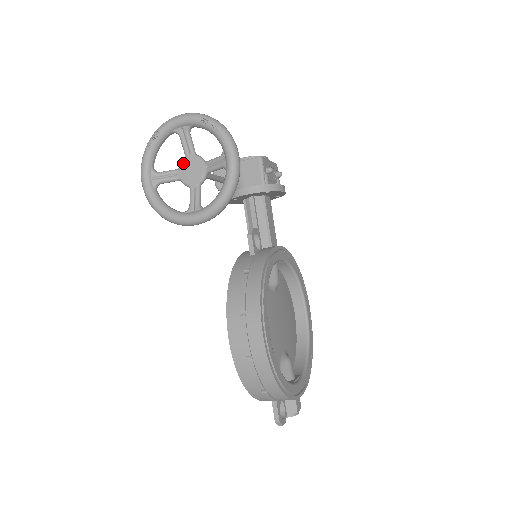
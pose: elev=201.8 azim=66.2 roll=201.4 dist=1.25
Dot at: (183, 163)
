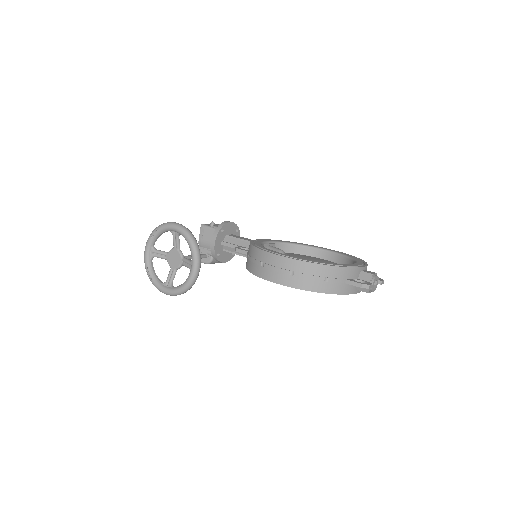
Dot at: (169, 262)
